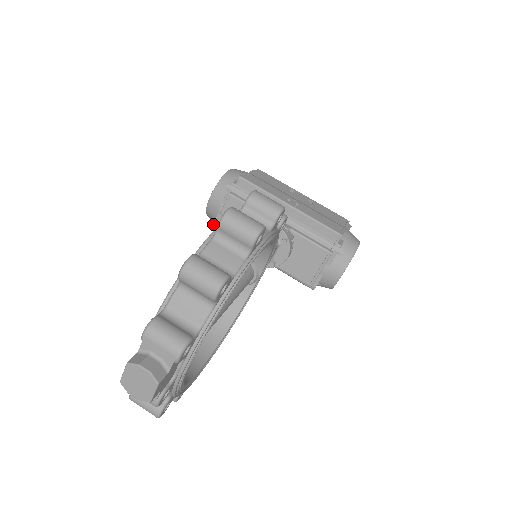
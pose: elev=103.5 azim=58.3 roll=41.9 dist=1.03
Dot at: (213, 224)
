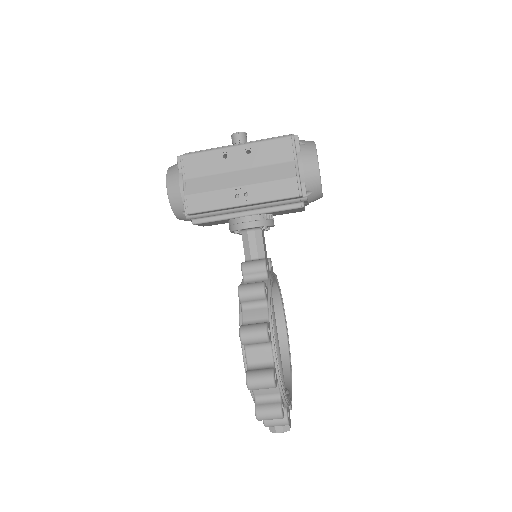
Dot at: occluded
